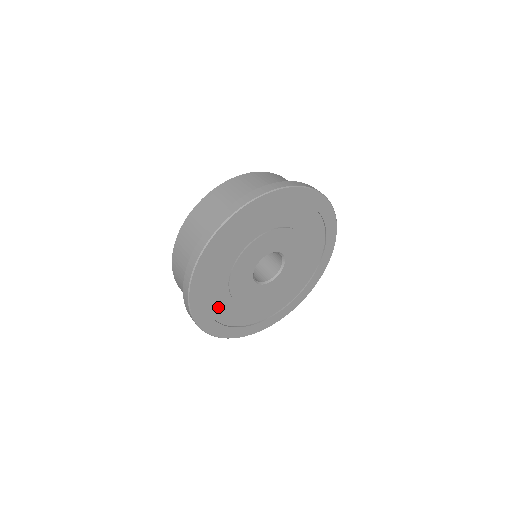
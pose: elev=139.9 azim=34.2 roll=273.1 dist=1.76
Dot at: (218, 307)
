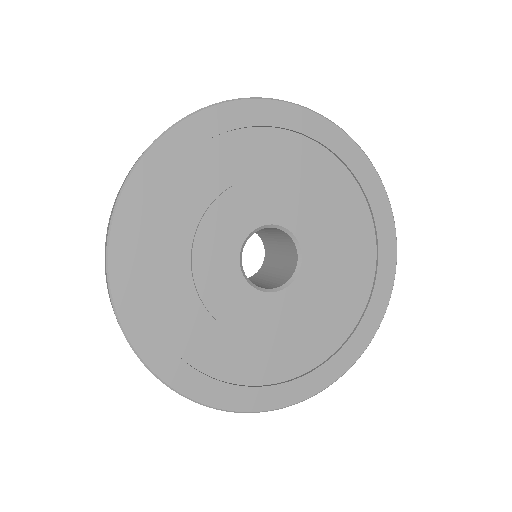
Dot at: (186, 185)
